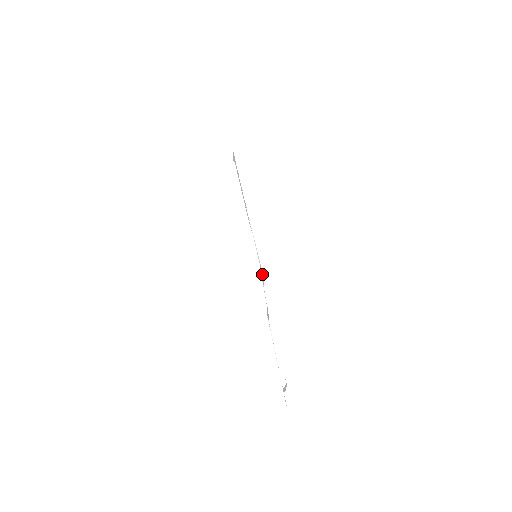
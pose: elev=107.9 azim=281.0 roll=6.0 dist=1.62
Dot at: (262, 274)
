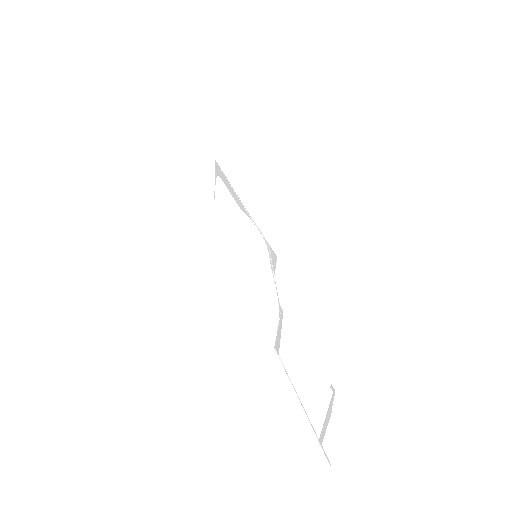
Dot at: (272, 254)
